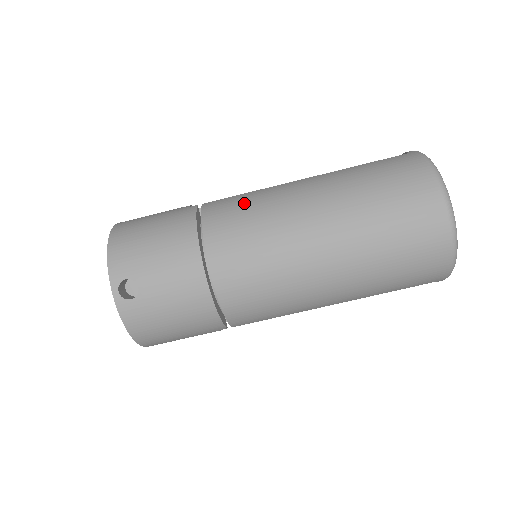
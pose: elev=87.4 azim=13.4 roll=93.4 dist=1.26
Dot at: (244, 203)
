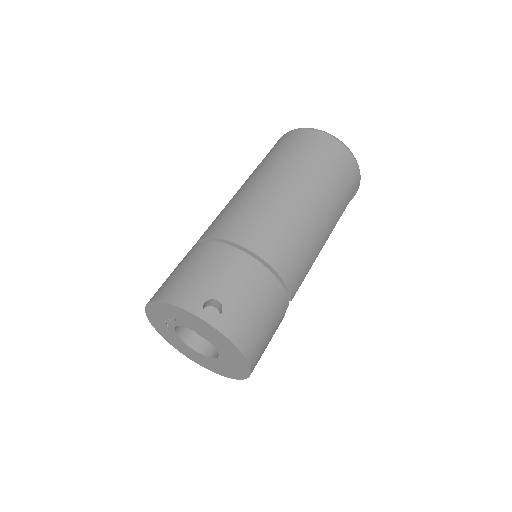
Dot at: (226, 213)
